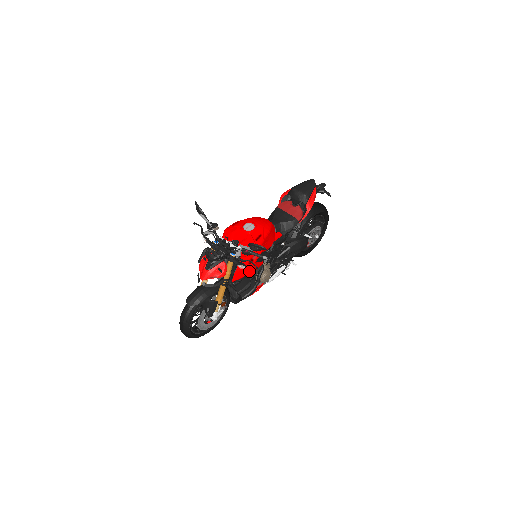
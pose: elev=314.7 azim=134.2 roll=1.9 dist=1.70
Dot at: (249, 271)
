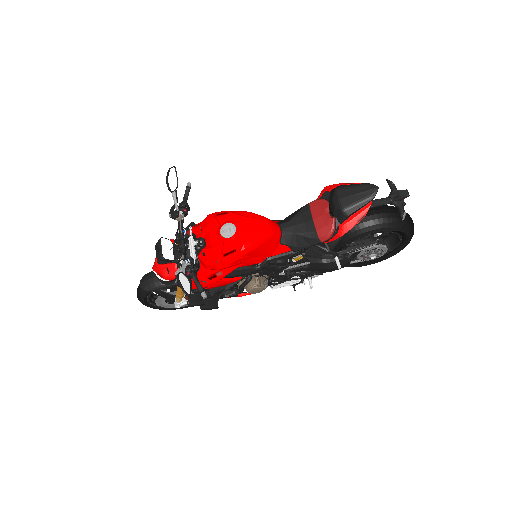
Dot at: (208, 286)
